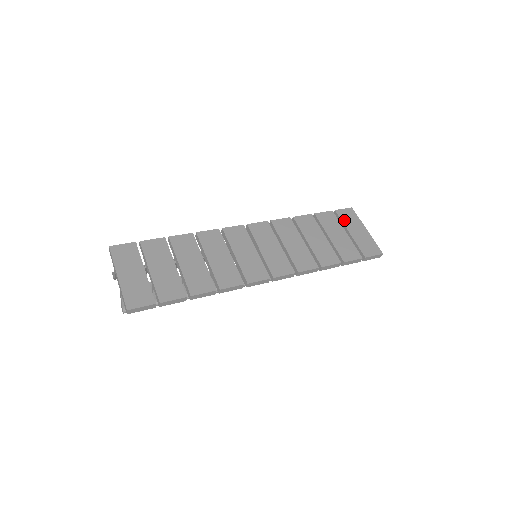
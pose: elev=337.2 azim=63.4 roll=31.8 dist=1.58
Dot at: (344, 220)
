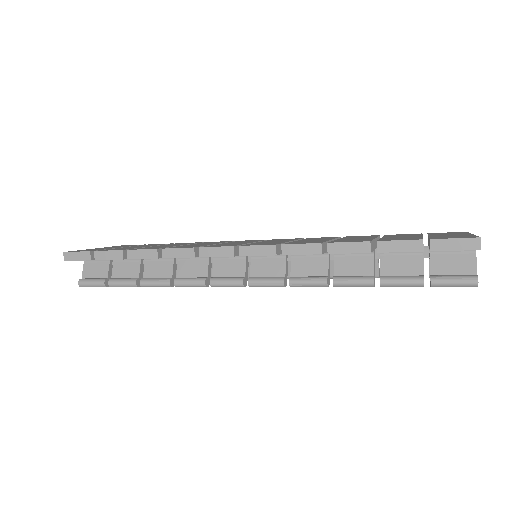
Dot at: (434, 234)
